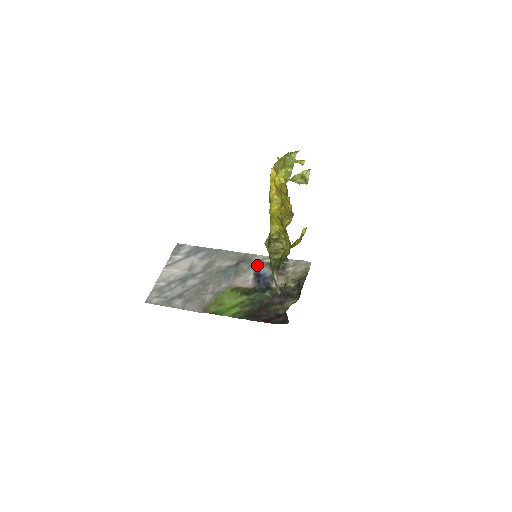
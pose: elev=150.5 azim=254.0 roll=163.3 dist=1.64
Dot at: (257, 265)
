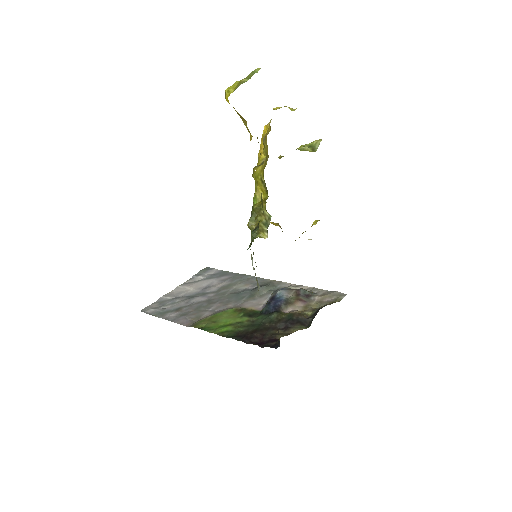
Dot at: occluded
